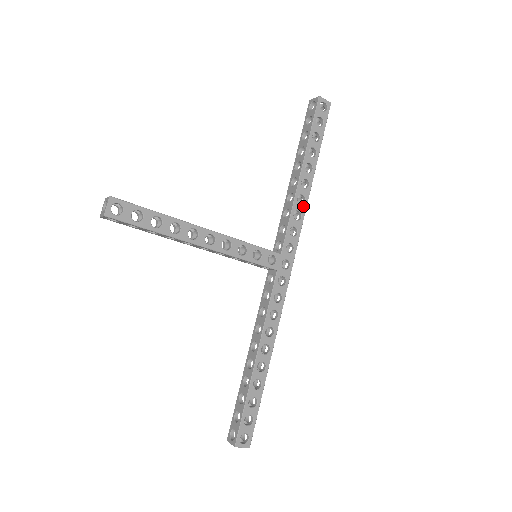
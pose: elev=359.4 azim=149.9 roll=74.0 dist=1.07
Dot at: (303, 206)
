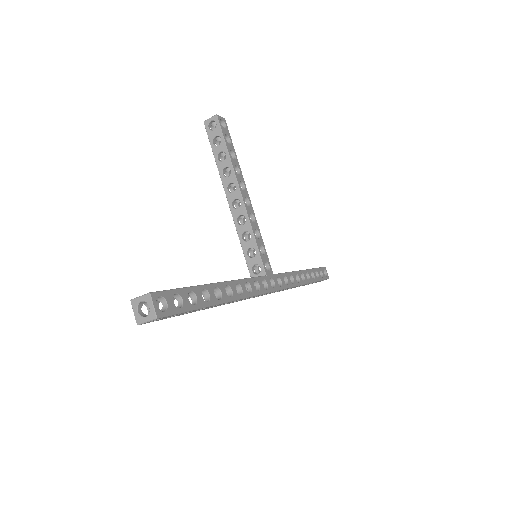
Dot at: (297, 282)
